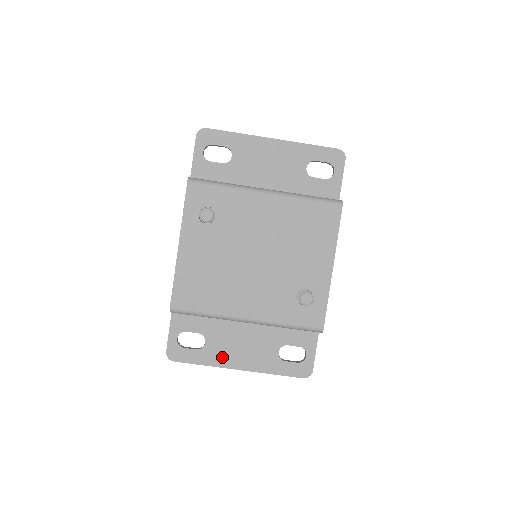
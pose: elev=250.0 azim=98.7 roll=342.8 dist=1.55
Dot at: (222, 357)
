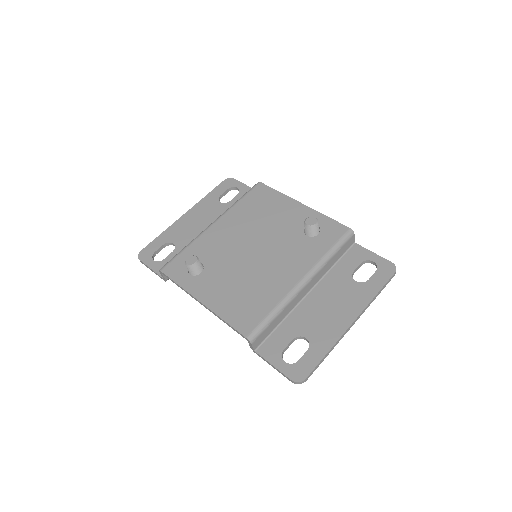
Dot at: (330, 331)
